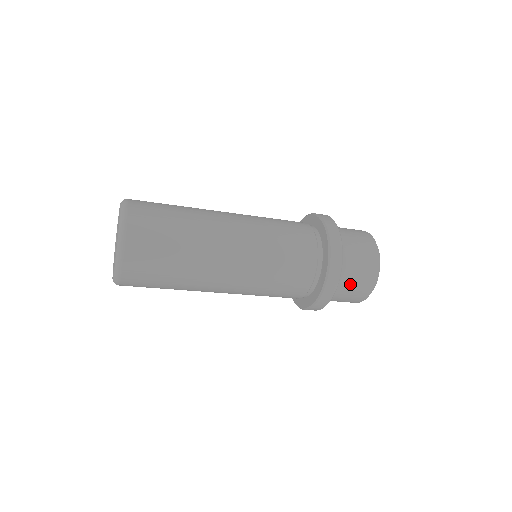
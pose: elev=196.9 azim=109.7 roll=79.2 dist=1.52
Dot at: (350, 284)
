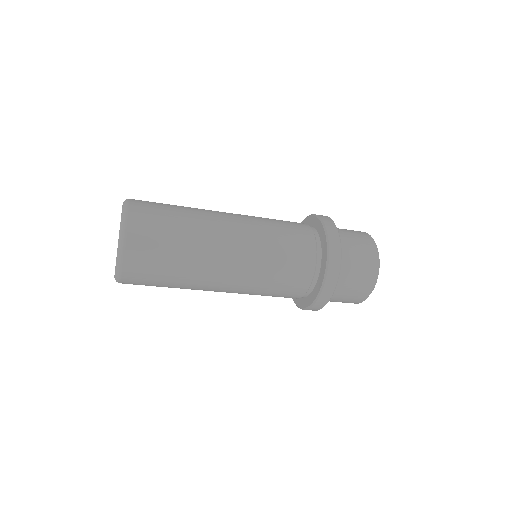
Dot at: (337, 300)
